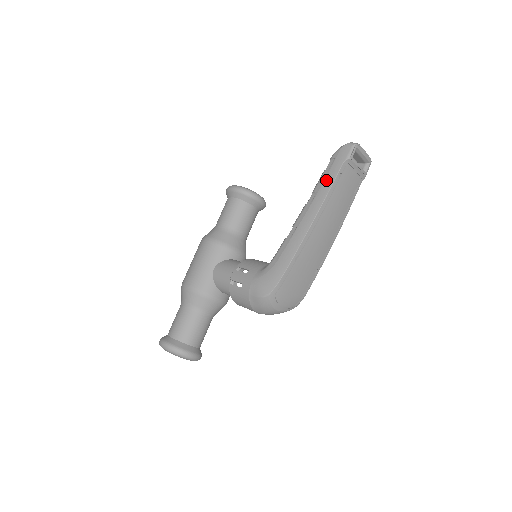
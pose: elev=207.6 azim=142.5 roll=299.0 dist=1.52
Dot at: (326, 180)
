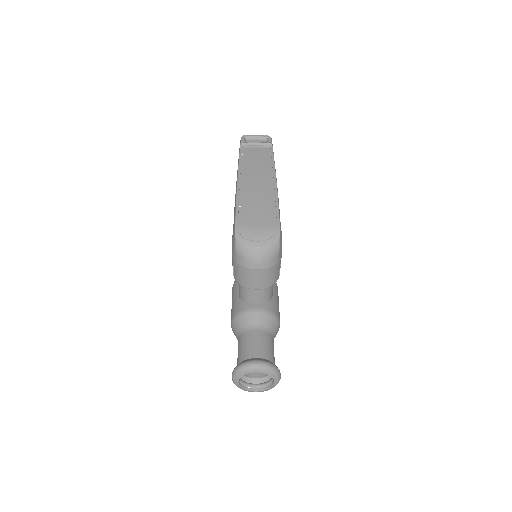
Dot at: occluded
